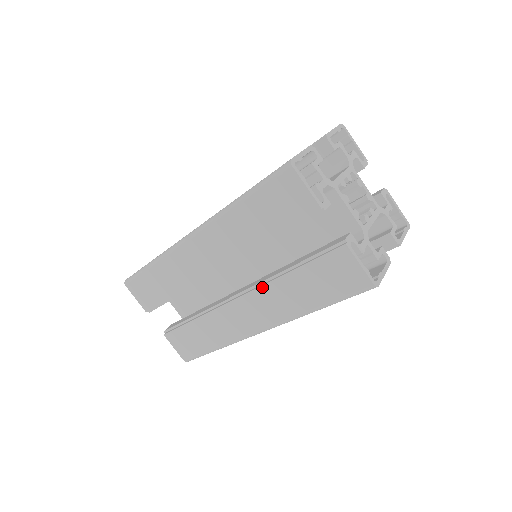
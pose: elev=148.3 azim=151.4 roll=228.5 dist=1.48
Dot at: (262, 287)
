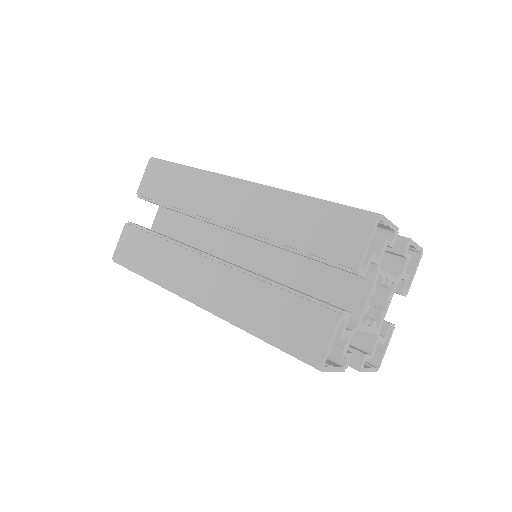
Dot at: occluded
